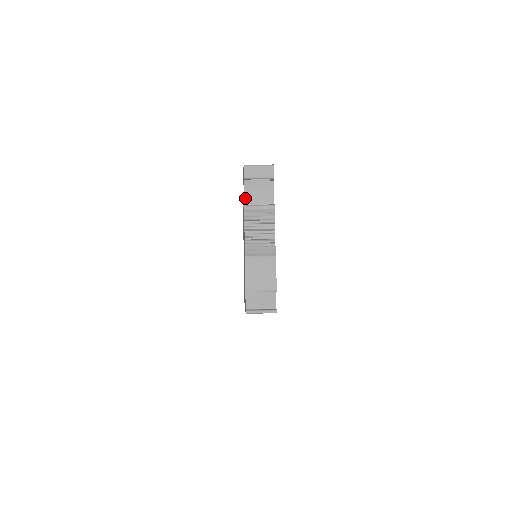
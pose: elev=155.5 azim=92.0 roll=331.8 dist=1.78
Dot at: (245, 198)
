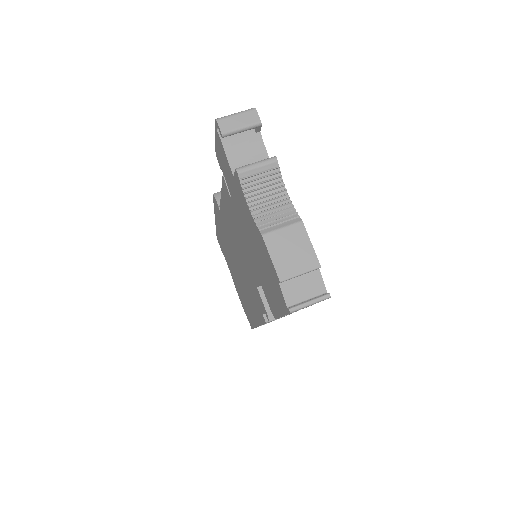
Dot at: (231, 165)
